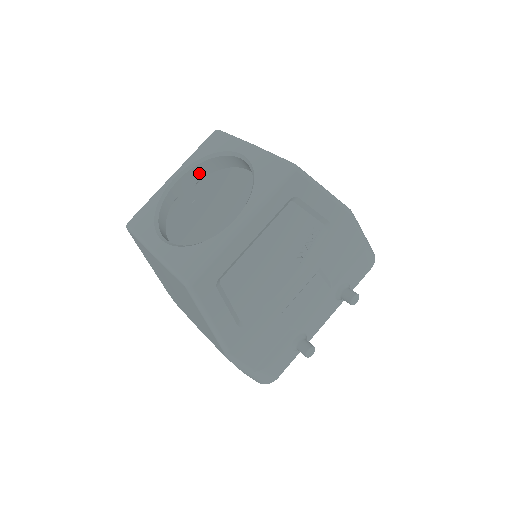
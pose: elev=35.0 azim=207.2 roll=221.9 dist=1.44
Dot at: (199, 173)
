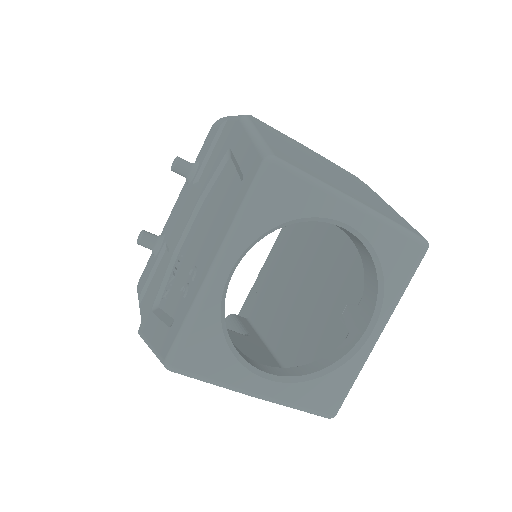
Dot at: occluded
